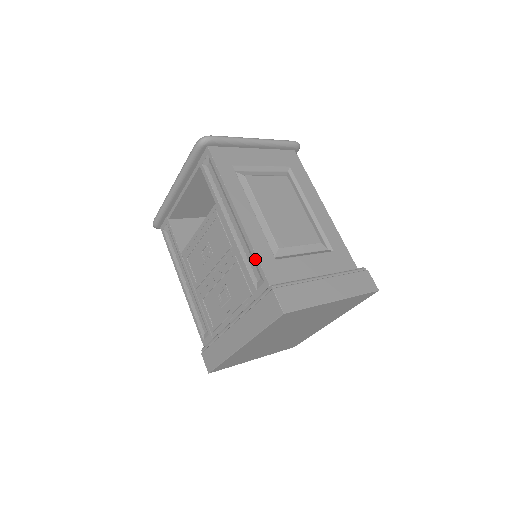
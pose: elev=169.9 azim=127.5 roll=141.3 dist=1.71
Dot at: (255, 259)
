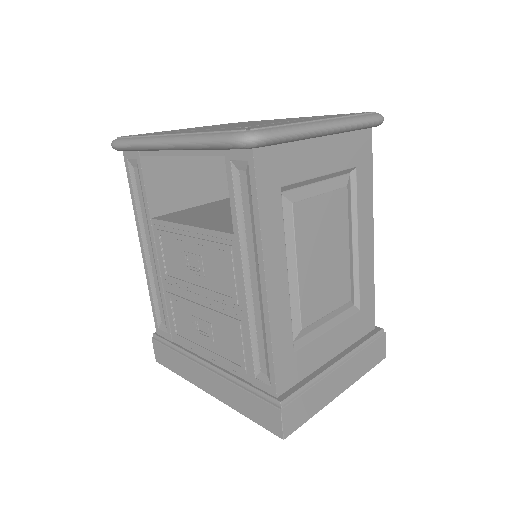
Dot at: (269, 357)
